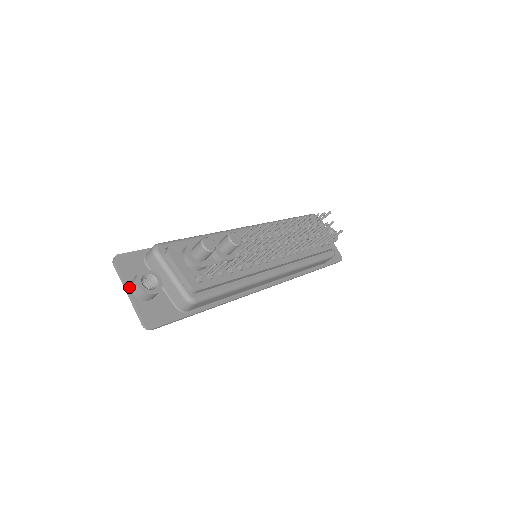
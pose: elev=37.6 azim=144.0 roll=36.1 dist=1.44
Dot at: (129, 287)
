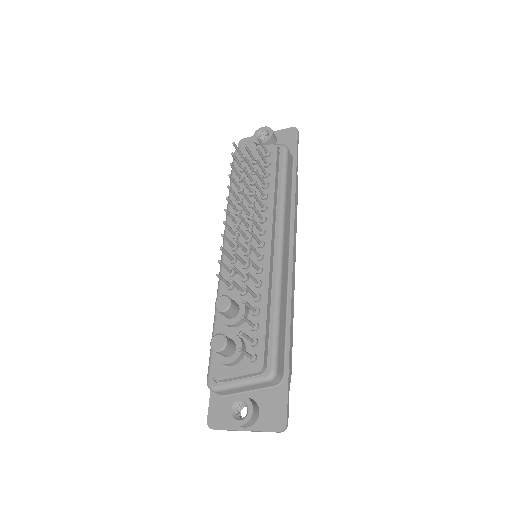
Dot at: (240, 428)
